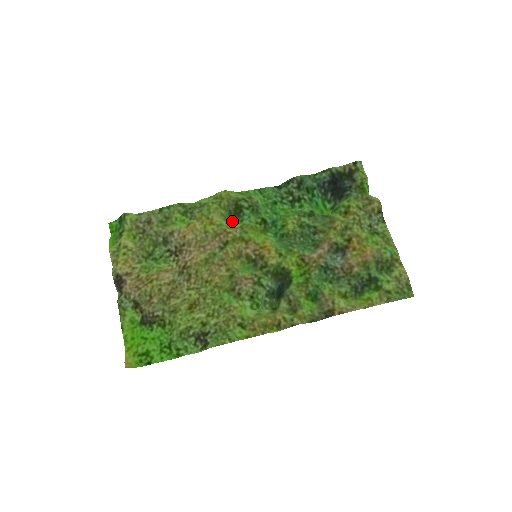
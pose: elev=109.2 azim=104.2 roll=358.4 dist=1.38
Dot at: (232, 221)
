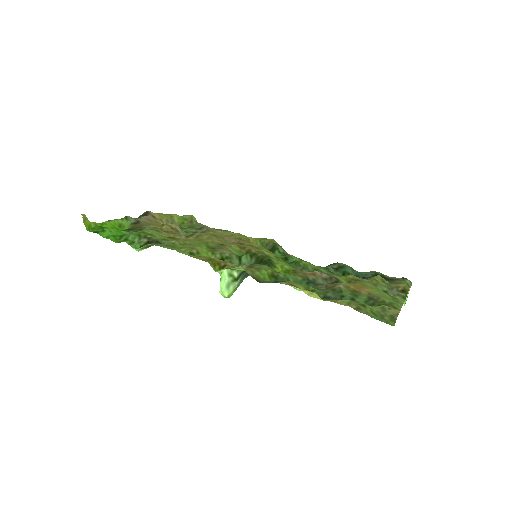
Dot at: occluded
